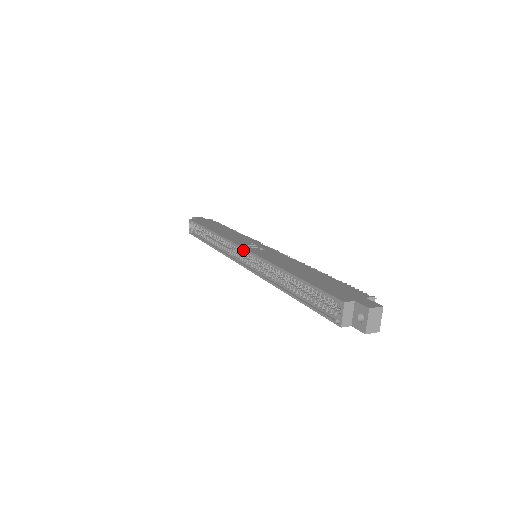
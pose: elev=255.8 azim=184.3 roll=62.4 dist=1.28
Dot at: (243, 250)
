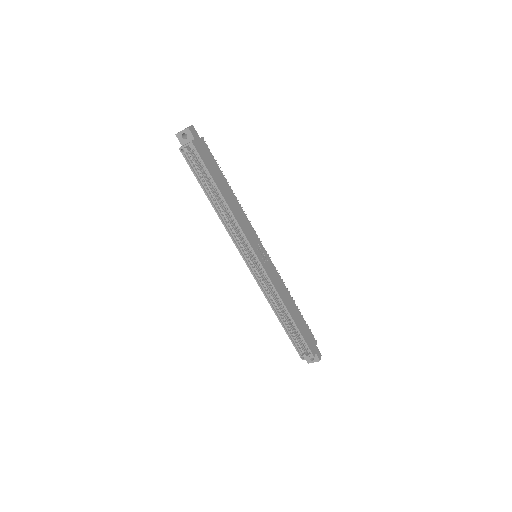
Dot at: (256, 258)
